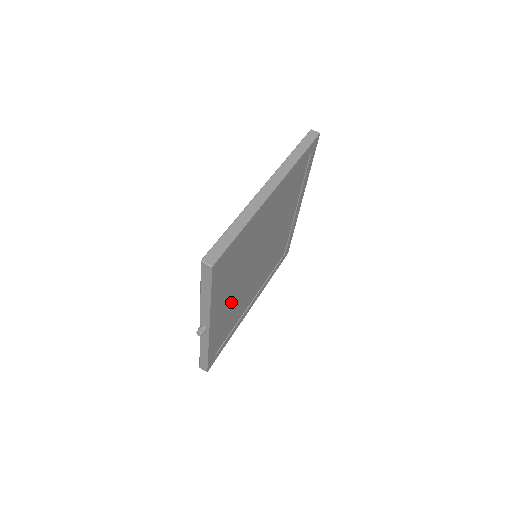
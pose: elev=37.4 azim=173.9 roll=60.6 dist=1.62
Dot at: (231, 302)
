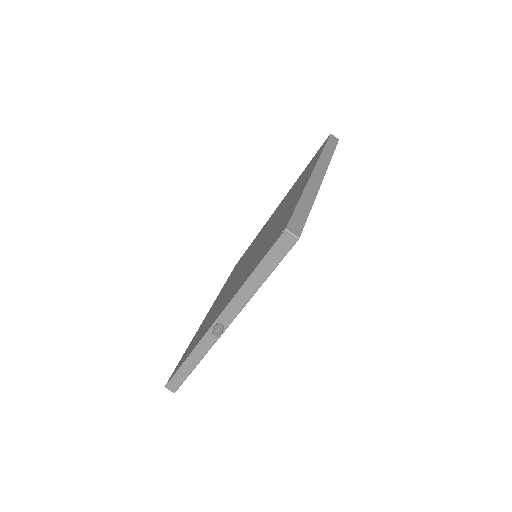
Dot at: occluded
